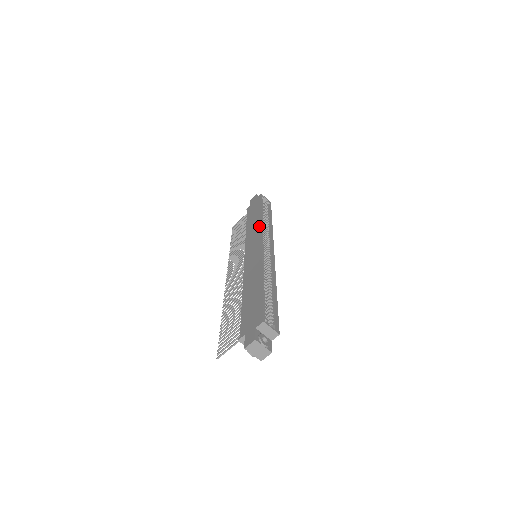
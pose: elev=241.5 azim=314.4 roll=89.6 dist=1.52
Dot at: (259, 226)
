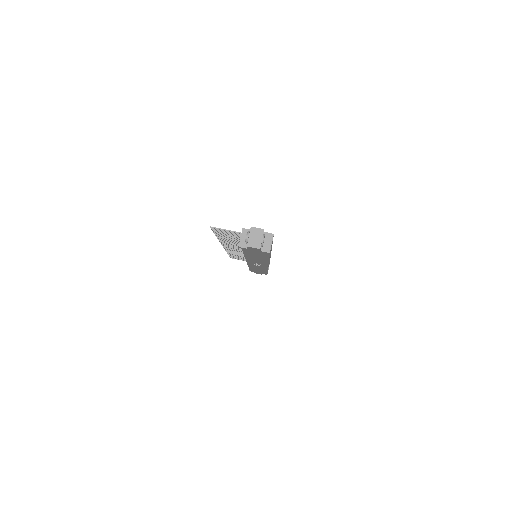
Dot at: occluded
